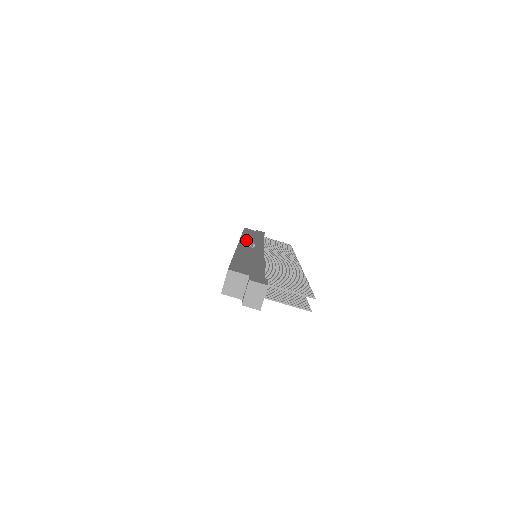
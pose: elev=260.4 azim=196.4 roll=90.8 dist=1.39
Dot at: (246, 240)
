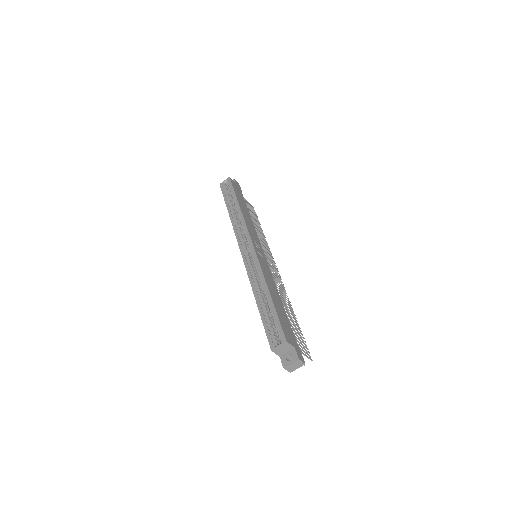
Dot at: (251, 232)
